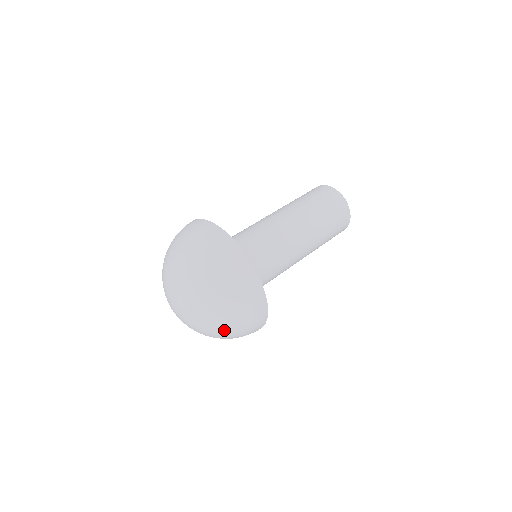
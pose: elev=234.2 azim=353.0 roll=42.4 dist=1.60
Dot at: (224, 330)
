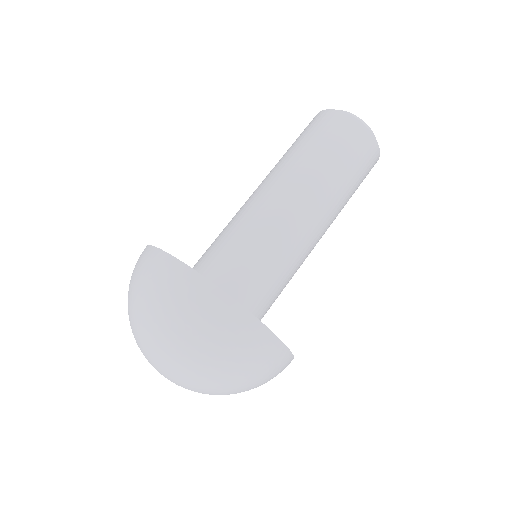
Dot at: (213, 373)
